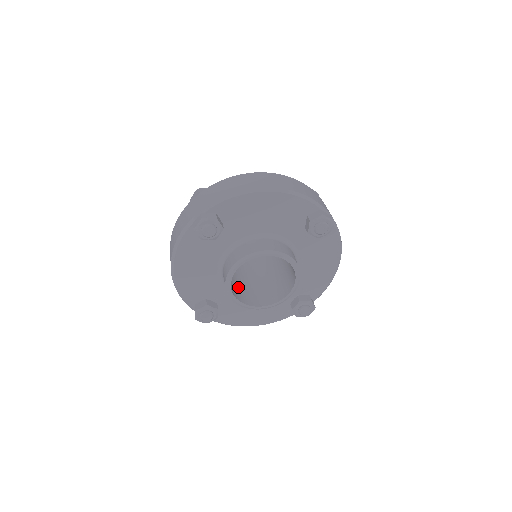
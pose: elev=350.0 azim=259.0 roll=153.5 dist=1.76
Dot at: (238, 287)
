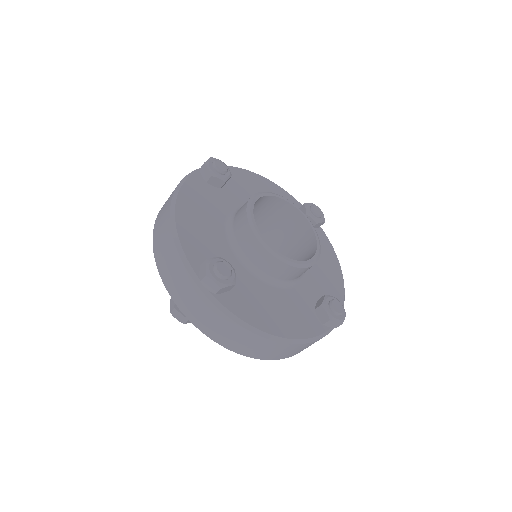
Dot at: occluded
